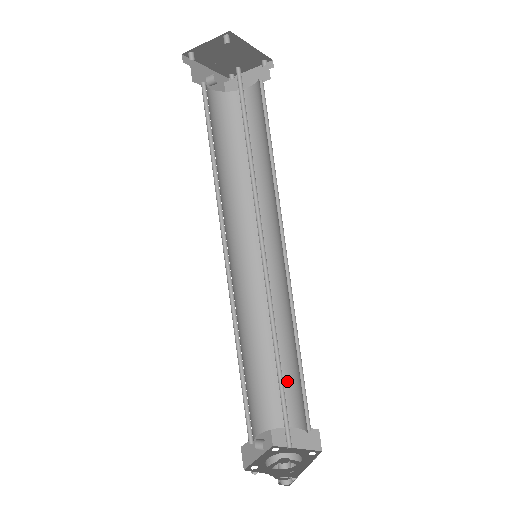
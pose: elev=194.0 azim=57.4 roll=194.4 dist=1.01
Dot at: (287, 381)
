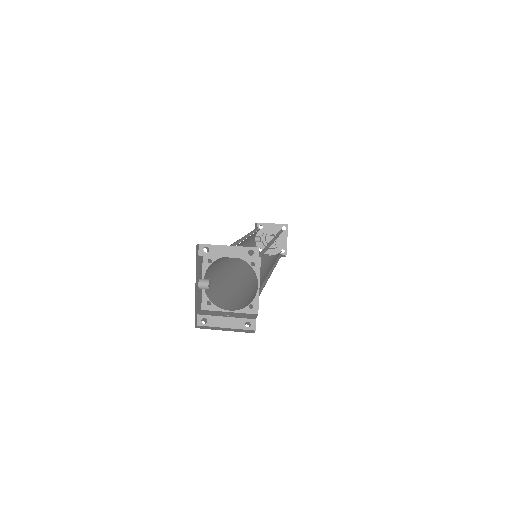
Dot at: occluded
